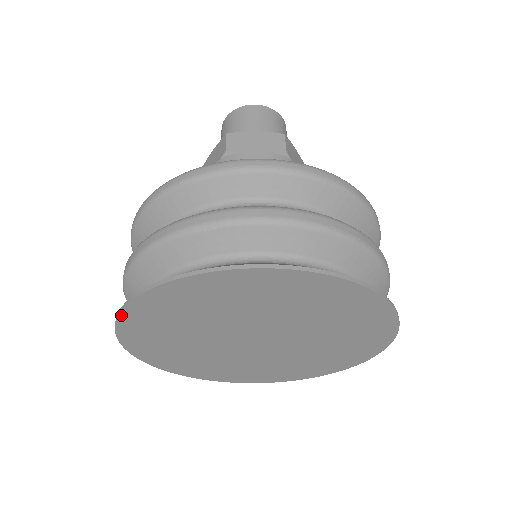
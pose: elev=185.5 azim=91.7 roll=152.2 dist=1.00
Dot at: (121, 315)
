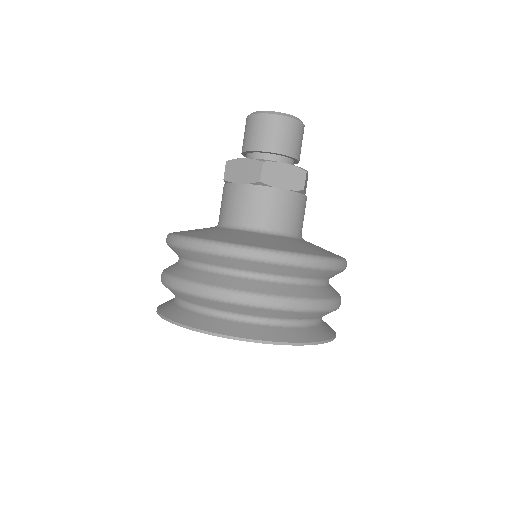
Dot at: occluded
